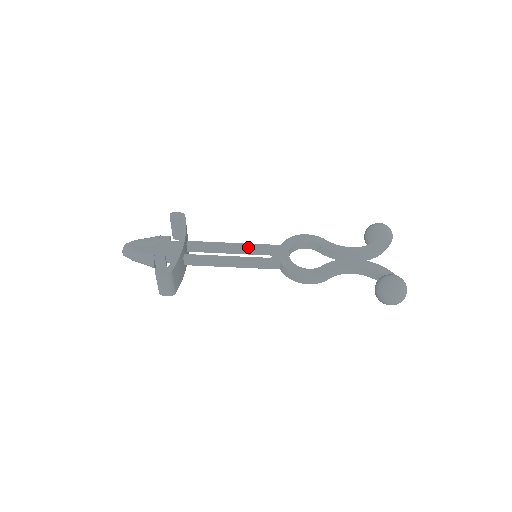
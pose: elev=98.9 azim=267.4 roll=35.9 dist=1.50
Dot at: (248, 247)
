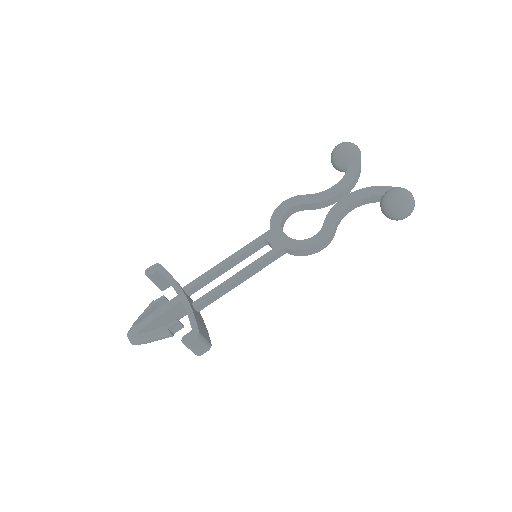
Dot at: (243, 253)
